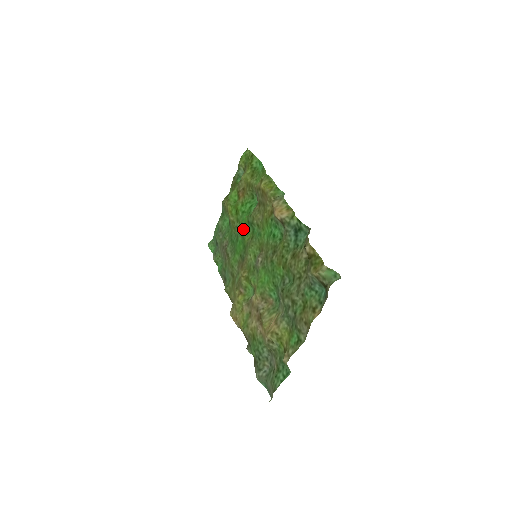
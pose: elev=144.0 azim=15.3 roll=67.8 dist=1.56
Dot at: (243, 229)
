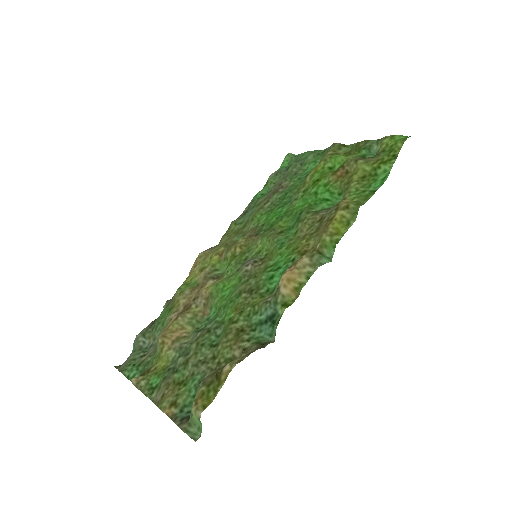
Dot at: (295, 207)
